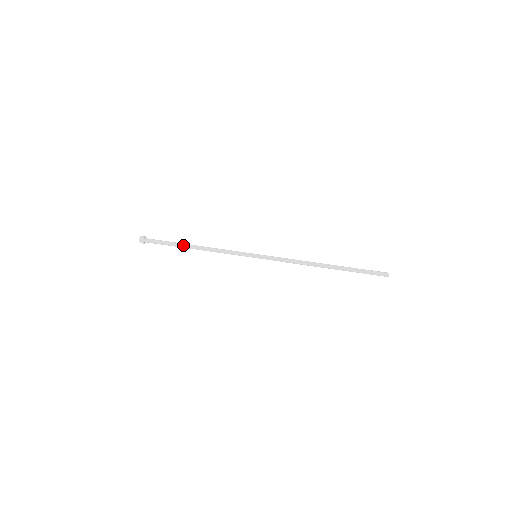
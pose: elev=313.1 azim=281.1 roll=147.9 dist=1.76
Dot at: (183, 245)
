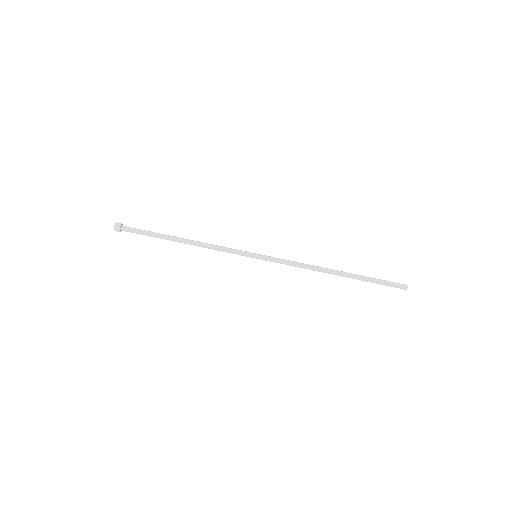
Dot at: occluded
